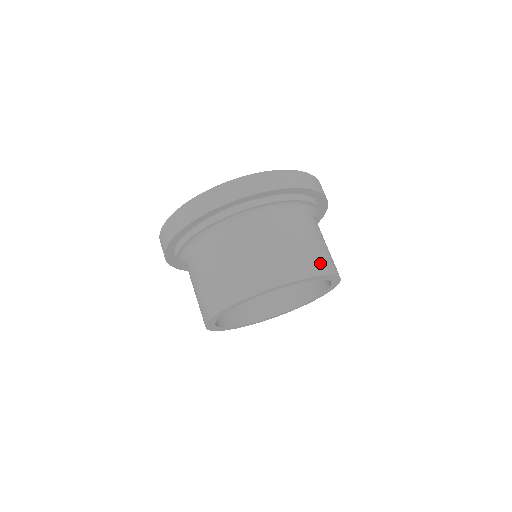
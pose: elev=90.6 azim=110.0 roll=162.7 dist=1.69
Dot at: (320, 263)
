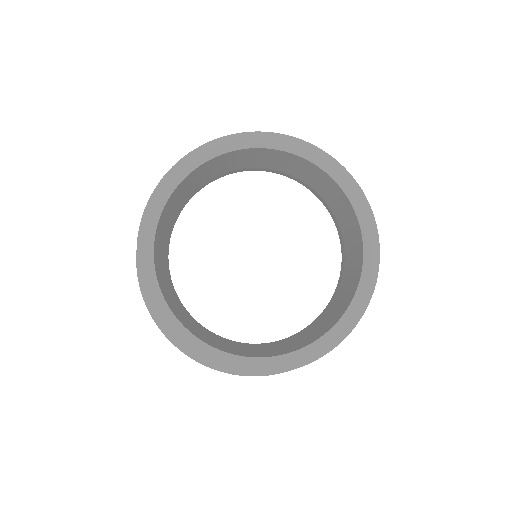
Dot at: occluded
